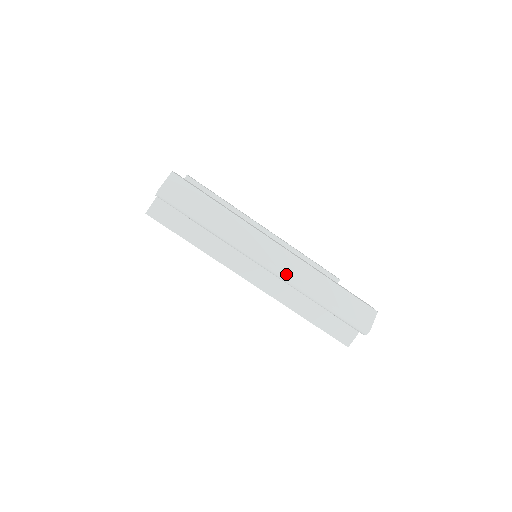
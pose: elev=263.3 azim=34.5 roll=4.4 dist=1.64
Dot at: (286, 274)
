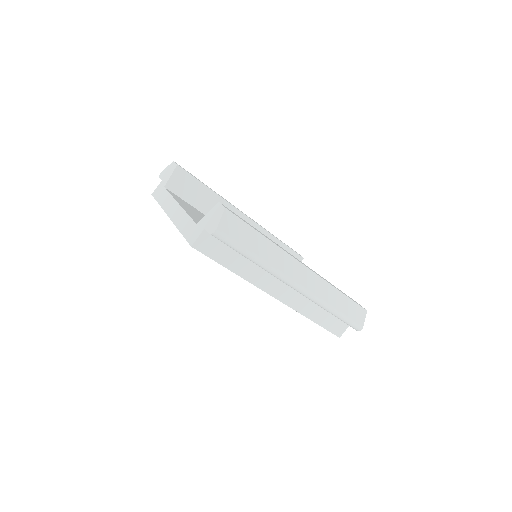
Dot at: (312, 294)
